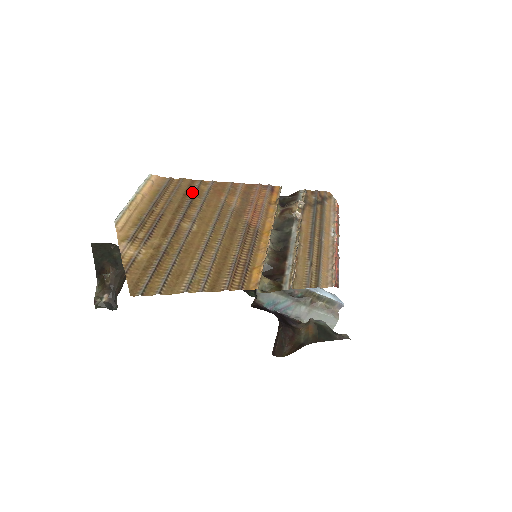
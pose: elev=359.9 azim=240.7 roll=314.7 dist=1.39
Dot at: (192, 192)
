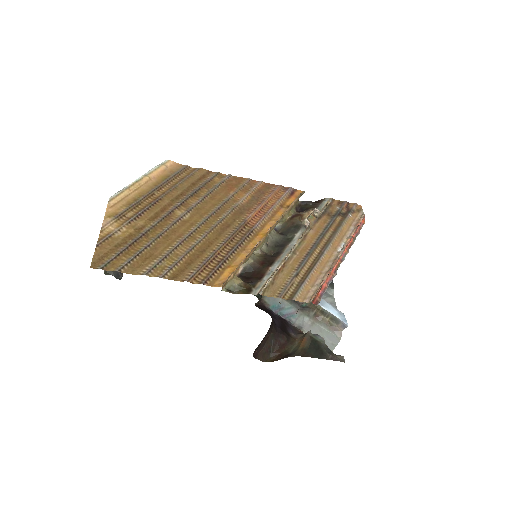
Dot at: (203, 182)
